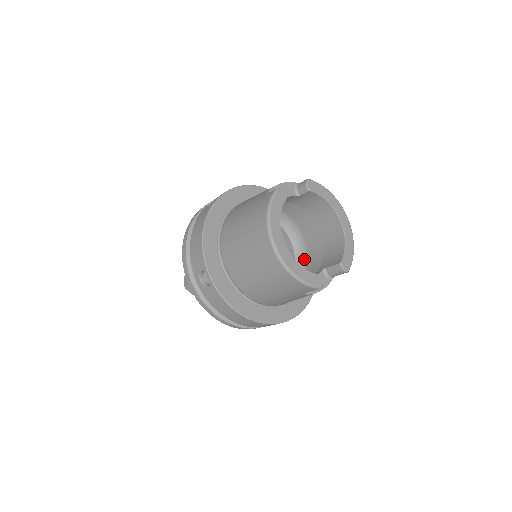
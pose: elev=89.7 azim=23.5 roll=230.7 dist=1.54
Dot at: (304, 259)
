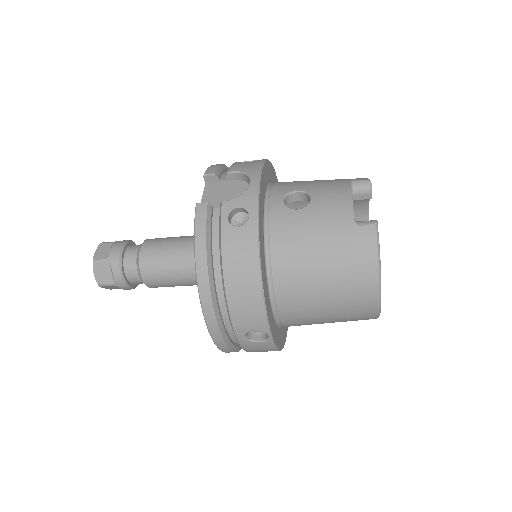
Dot at: occluded
